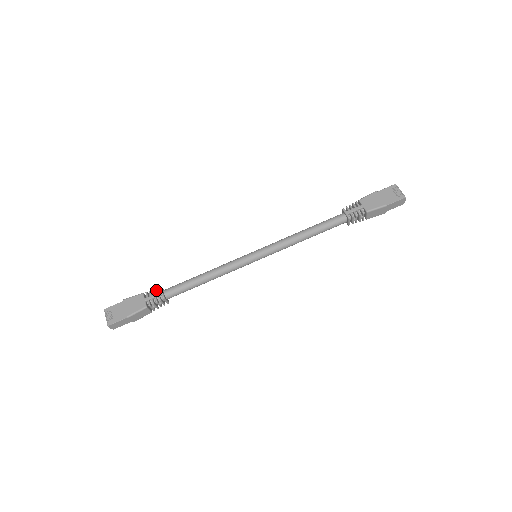
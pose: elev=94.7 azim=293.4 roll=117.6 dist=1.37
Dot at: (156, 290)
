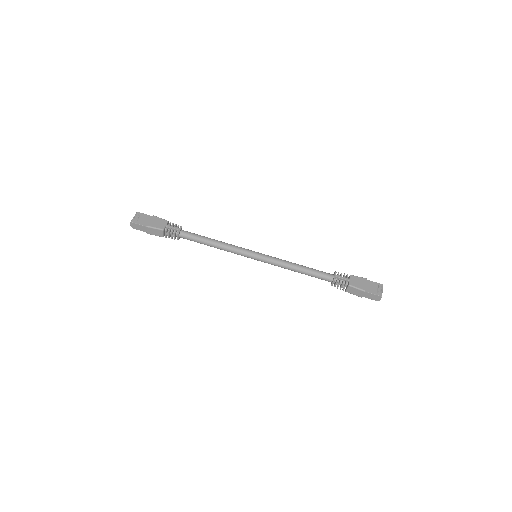
Dot at: (178, 225)
